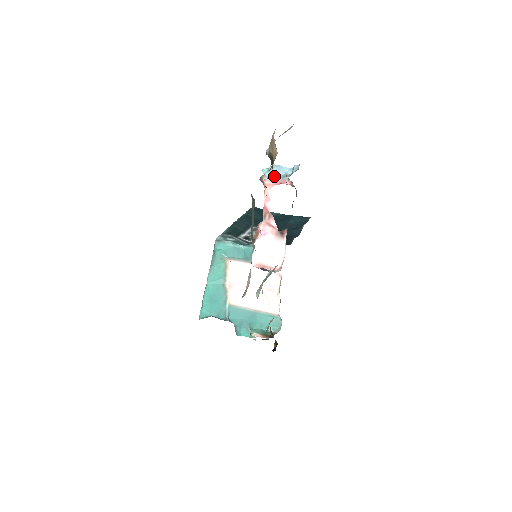
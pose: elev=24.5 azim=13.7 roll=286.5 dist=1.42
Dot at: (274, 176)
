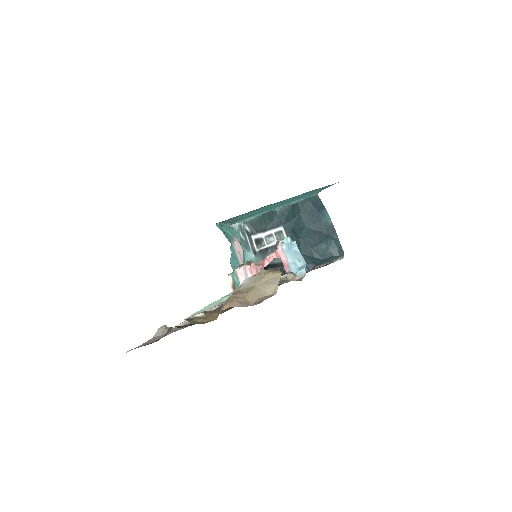
Dot at: (287, 254)
